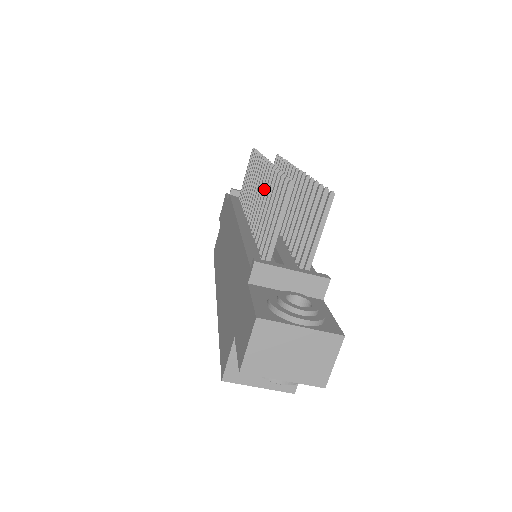
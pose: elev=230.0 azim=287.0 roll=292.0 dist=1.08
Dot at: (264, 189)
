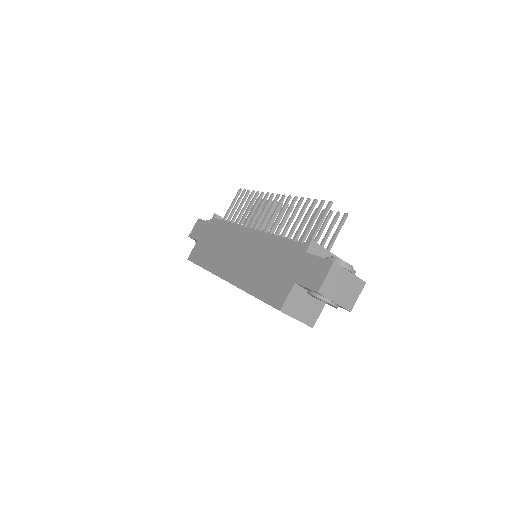
Dot at: (283, 210)
